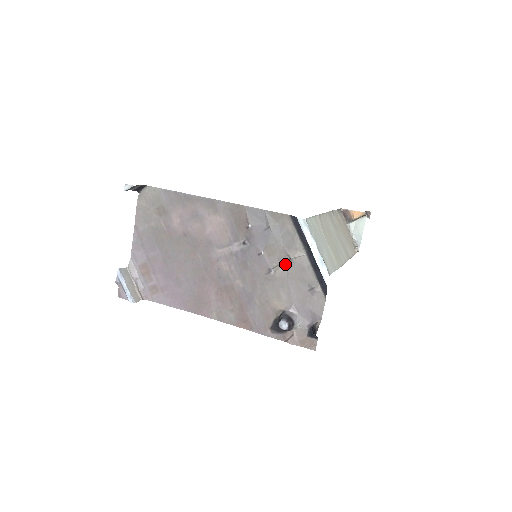
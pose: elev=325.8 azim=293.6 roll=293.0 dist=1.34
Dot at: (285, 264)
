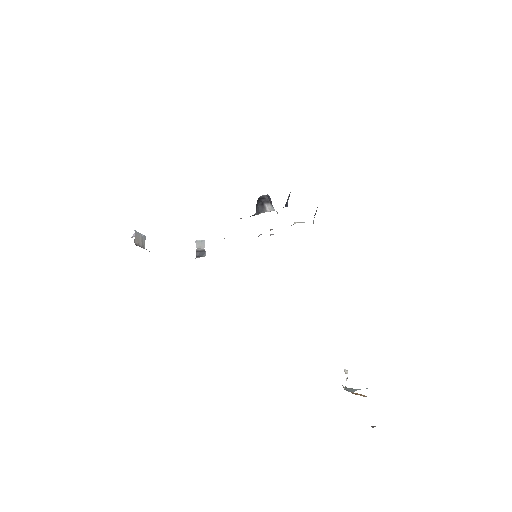
Dot at: occluded
